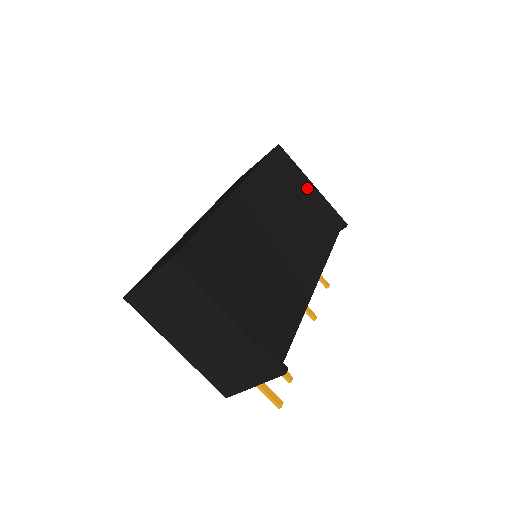
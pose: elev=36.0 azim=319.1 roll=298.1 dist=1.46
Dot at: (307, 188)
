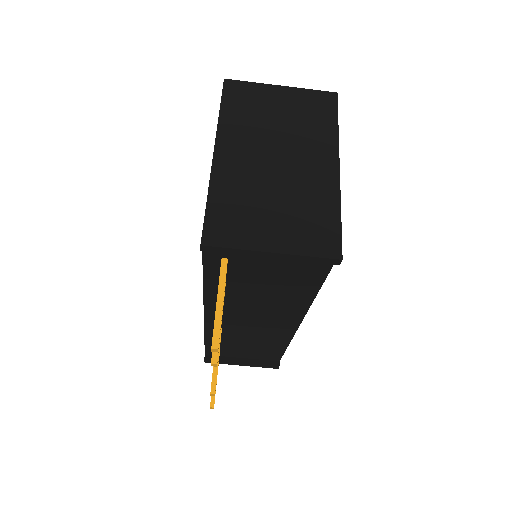
Dot at: occluded
